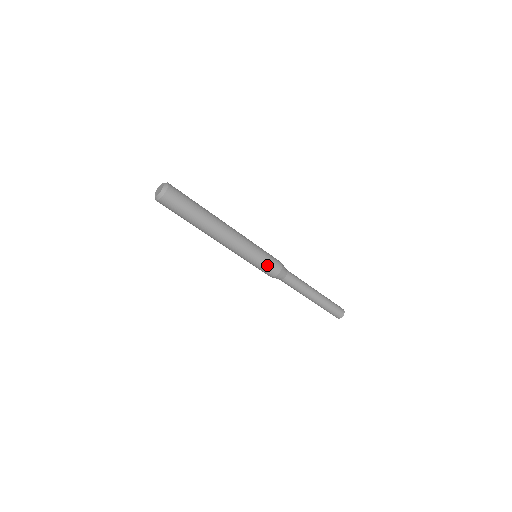
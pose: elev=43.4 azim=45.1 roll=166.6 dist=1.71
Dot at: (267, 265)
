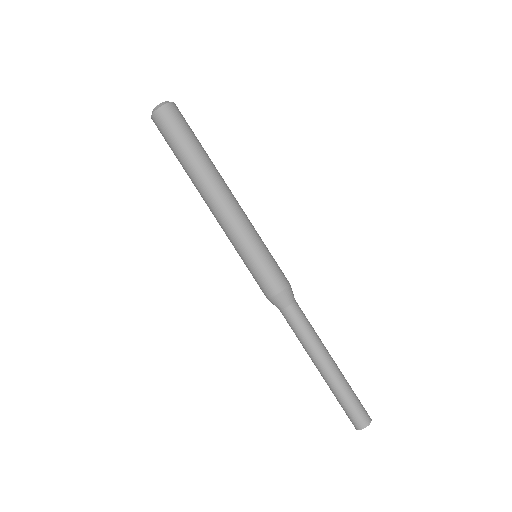
Dot at: (275, 264)
